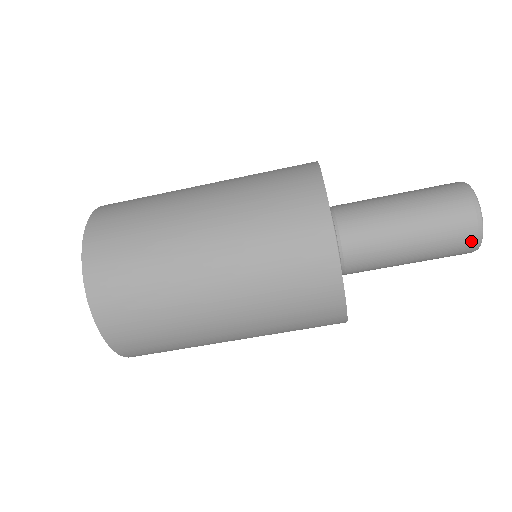
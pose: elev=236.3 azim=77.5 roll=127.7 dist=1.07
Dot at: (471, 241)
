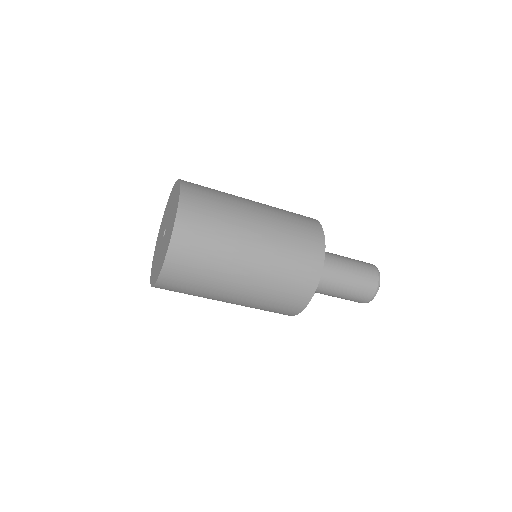
Dot at: (366, 300)
